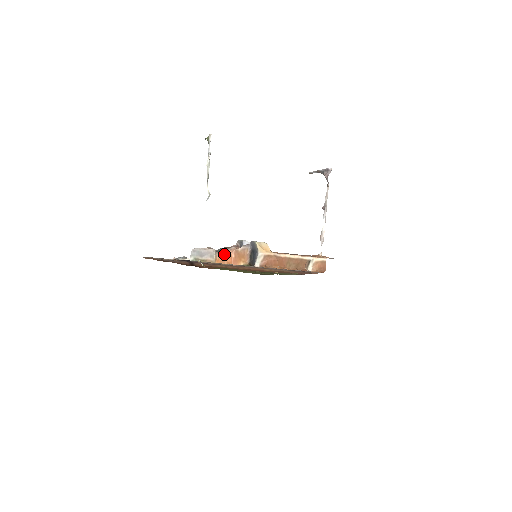
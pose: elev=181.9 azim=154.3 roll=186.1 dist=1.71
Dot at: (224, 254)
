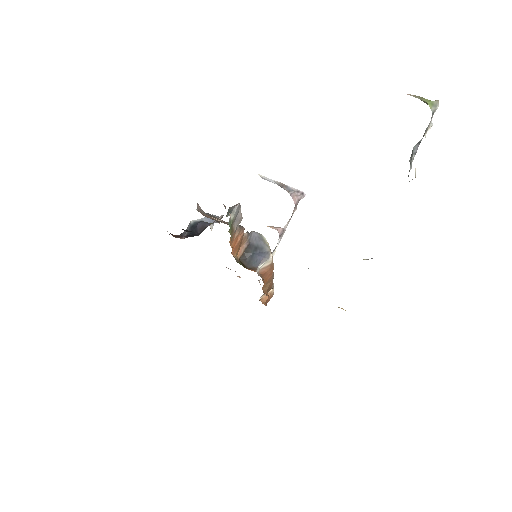
Dot at: (237, 231)
